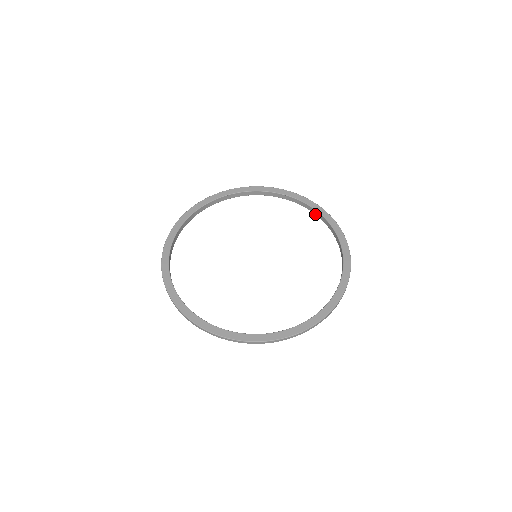
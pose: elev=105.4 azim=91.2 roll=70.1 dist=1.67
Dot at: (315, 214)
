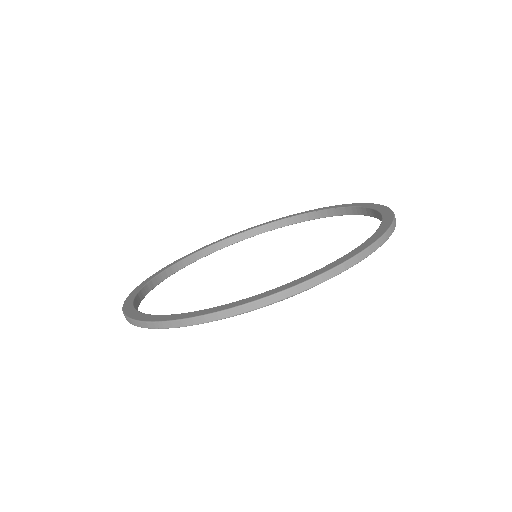
Dot at: occluded
